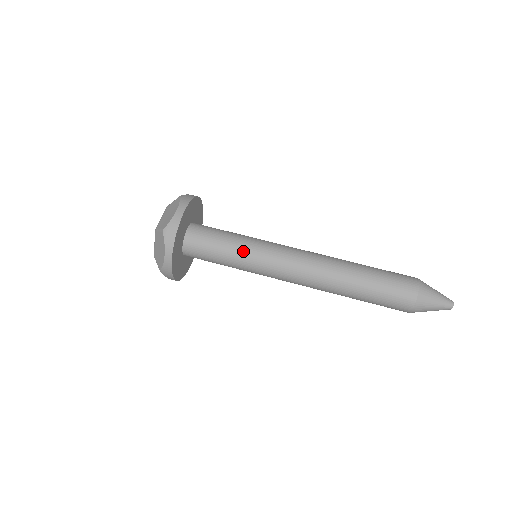
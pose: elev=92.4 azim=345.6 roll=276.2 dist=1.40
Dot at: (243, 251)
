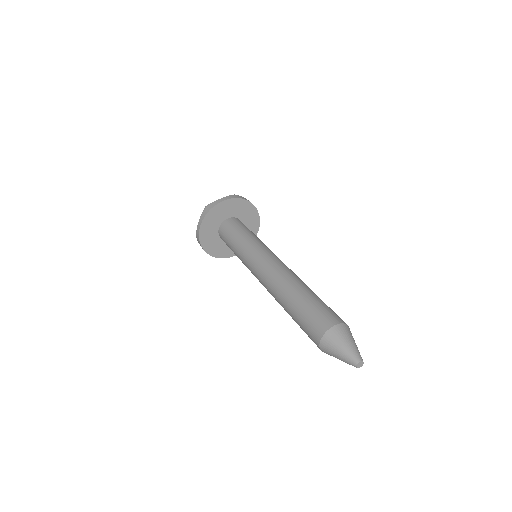
Dot at: (239, 256)
